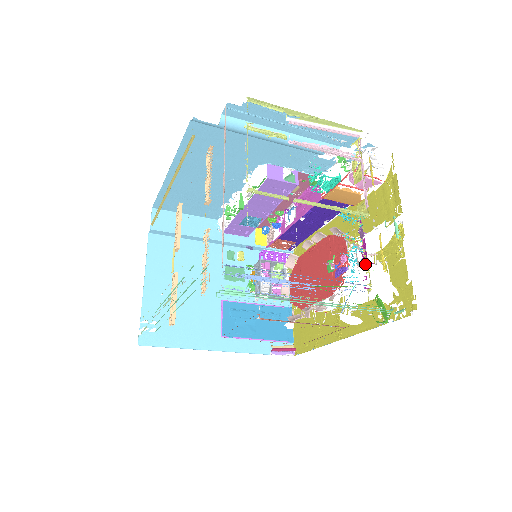
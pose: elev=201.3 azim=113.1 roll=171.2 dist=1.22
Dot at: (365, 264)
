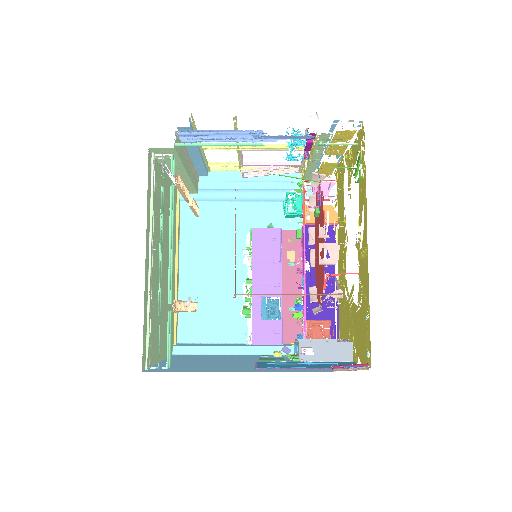
Dot at: (308, 140)
